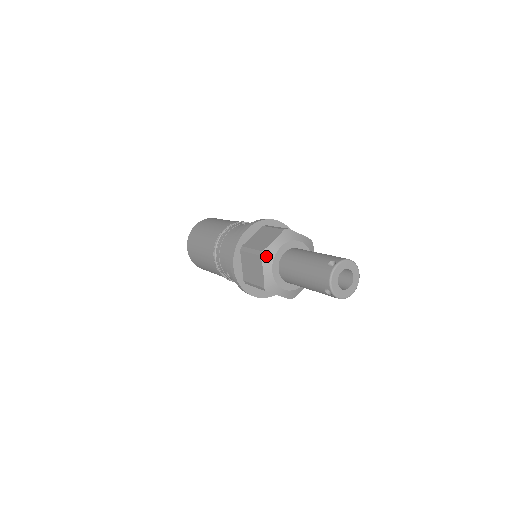
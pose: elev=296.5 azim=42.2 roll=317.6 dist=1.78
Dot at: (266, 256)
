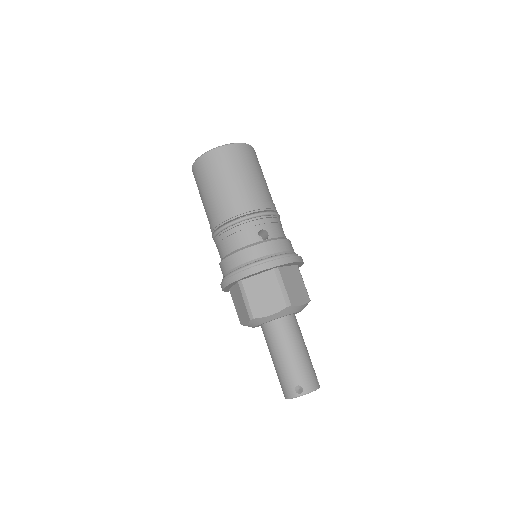
Dot at: (255, 321)
